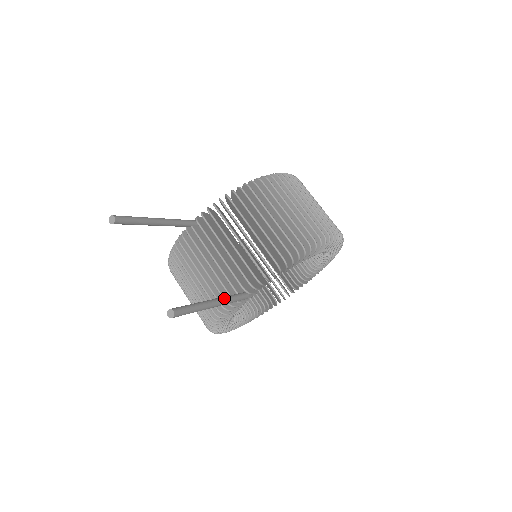
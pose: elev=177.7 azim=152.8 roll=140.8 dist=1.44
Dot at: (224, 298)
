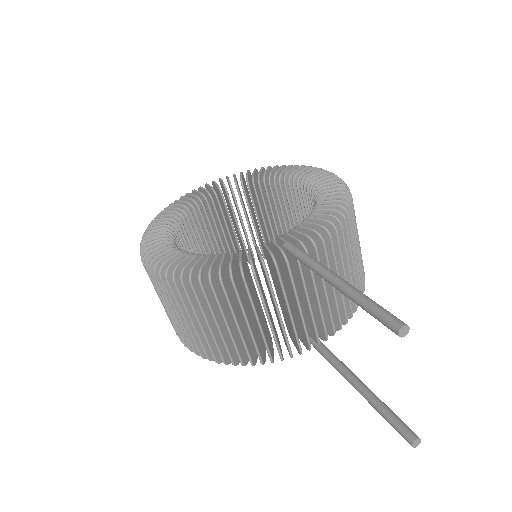
Dot at: occluded
